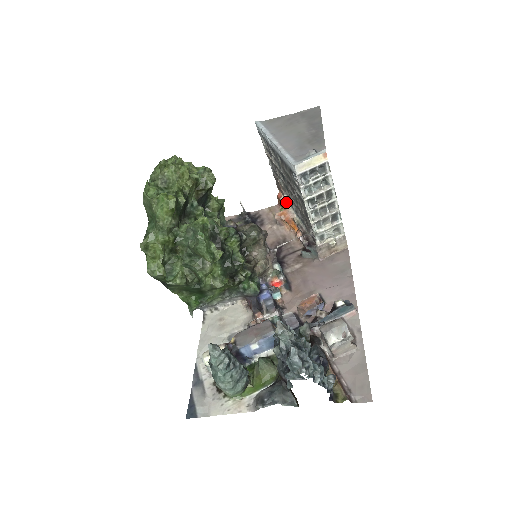
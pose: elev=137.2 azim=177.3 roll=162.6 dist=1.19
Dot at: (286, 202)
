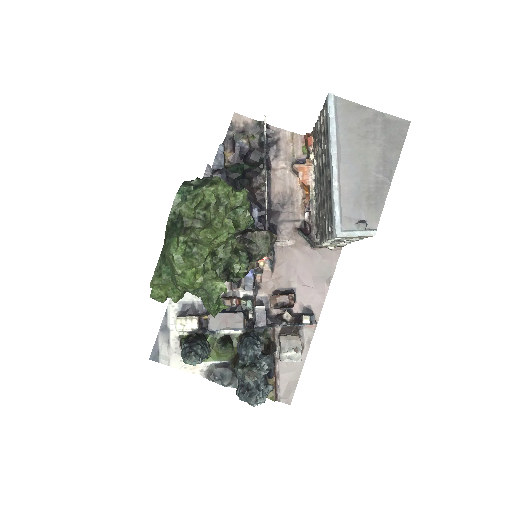
Dot at: (312, 160)
